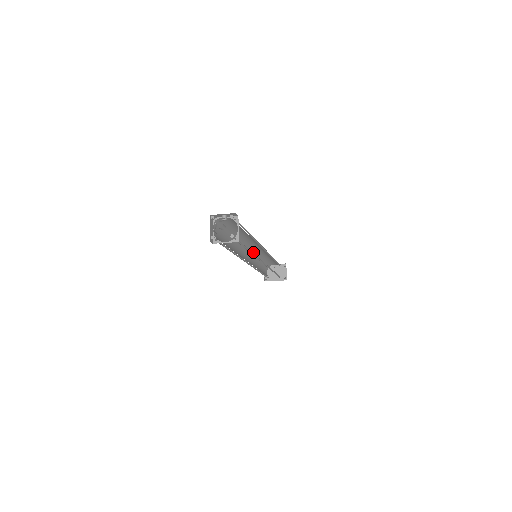
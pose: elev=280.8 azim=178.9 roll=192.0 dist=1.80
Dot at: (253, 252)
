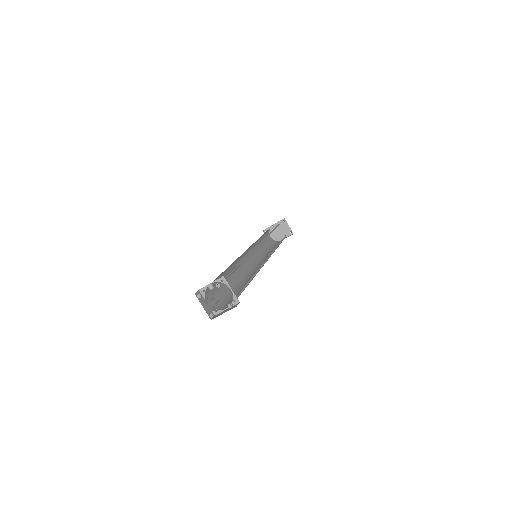
Dot at: (250, 248)
